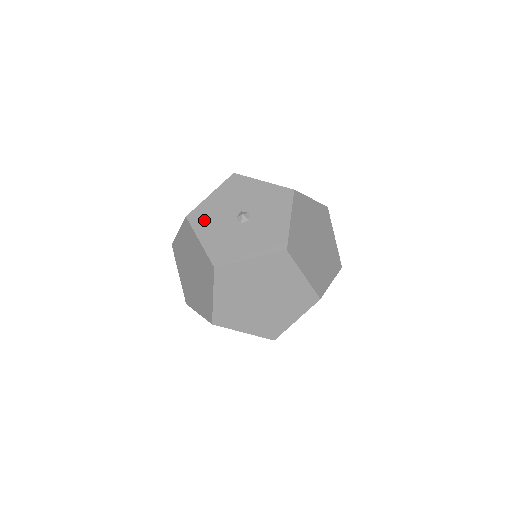
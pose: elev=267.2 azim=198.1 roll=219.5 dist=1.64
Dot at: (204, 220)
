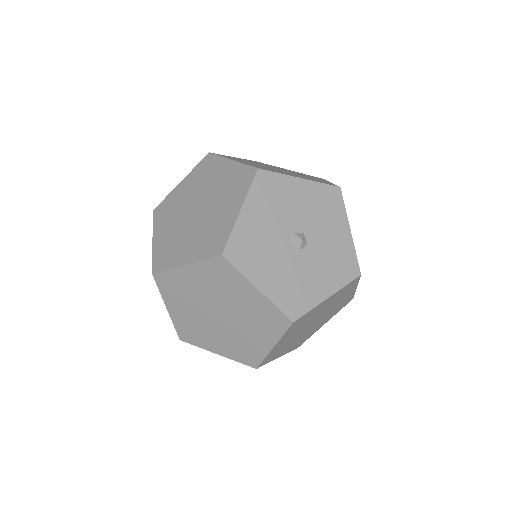
Dot at: (268, 195)
